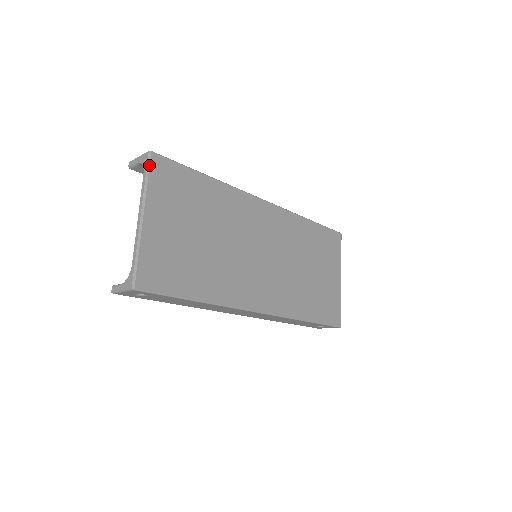
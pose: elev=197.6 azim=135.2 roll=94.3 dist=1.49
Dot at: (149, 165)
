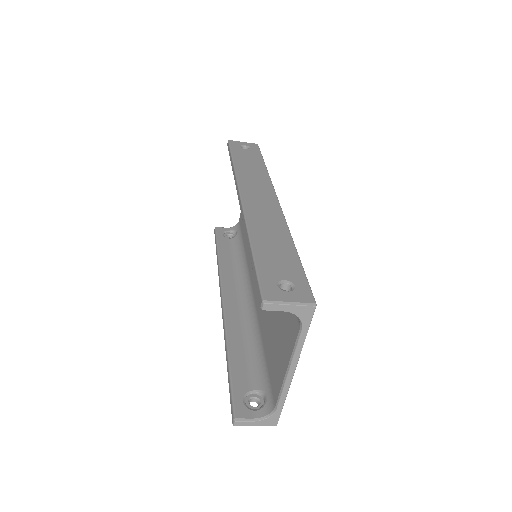
Dot at: occluded
